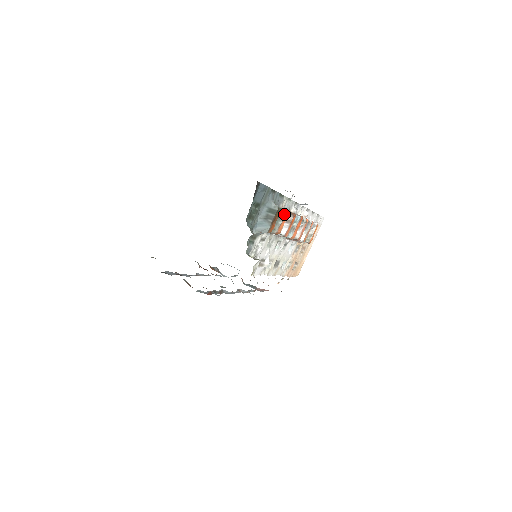
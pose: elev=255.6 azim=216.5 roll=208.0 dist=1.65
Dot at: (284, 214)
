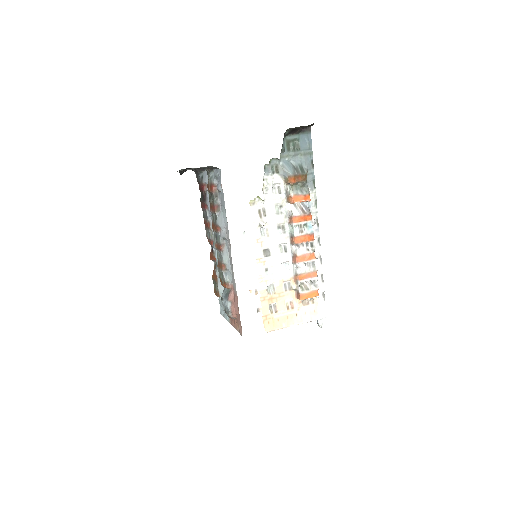
Dot at: (306, 191)
